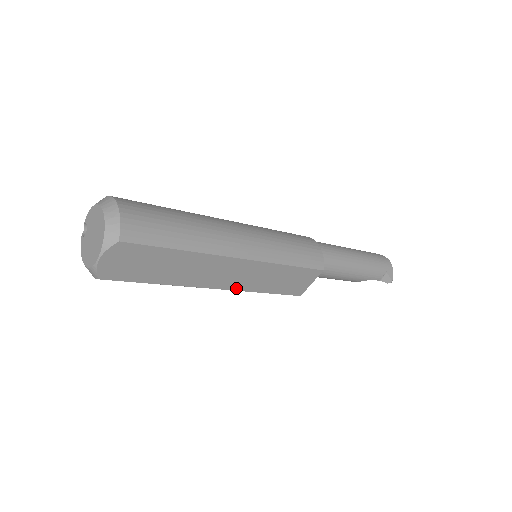
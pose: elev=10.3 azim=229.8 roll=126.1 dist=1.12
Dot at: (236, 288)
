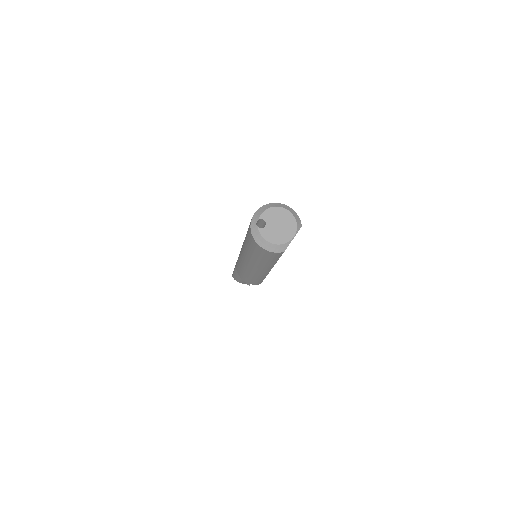
Dot at: occluded
